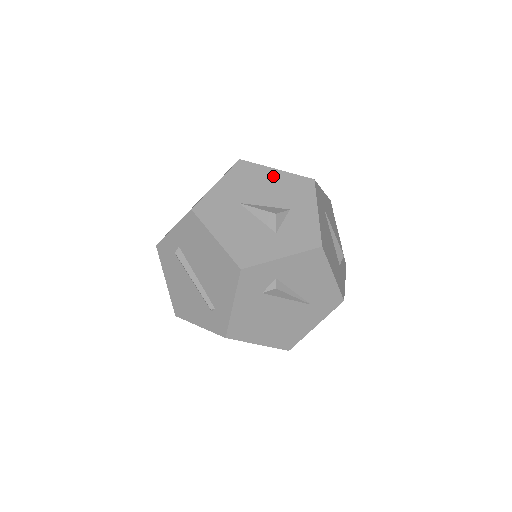
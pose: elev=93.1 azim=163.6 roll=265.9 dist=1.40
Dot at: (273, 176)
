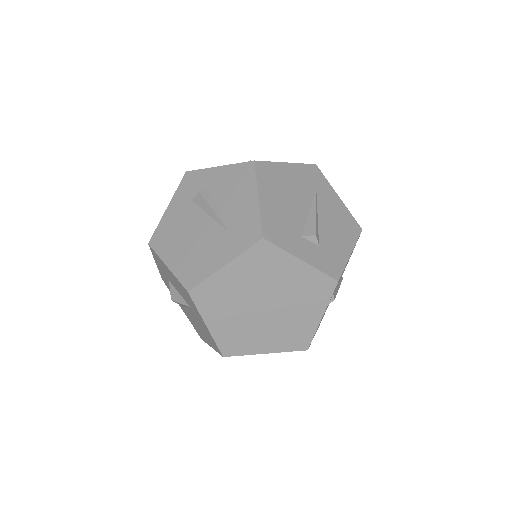
Dot at: occluded
